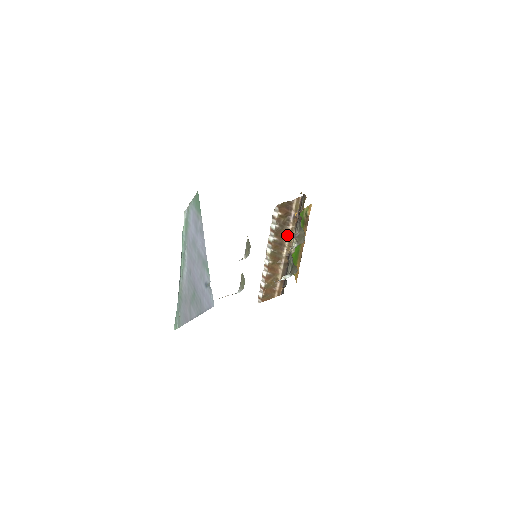
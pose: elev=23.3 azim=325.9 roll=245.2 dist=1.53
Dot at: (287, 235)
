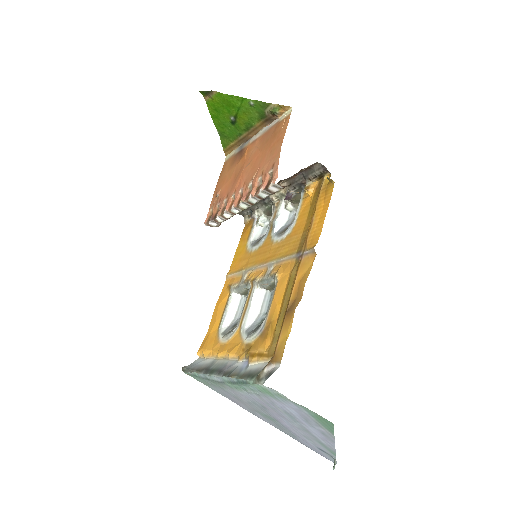
Dot at: occluded
